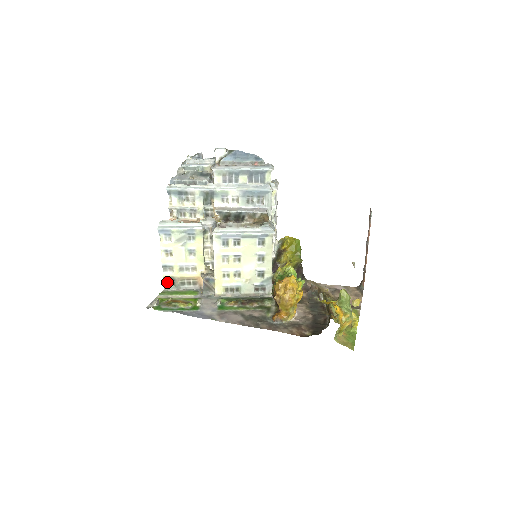
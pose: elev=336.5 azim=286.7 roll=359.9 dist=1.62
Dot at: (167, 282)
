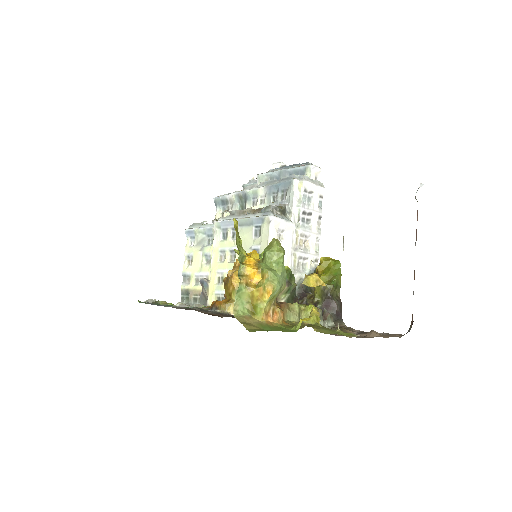
Dot at: (184, 297)
